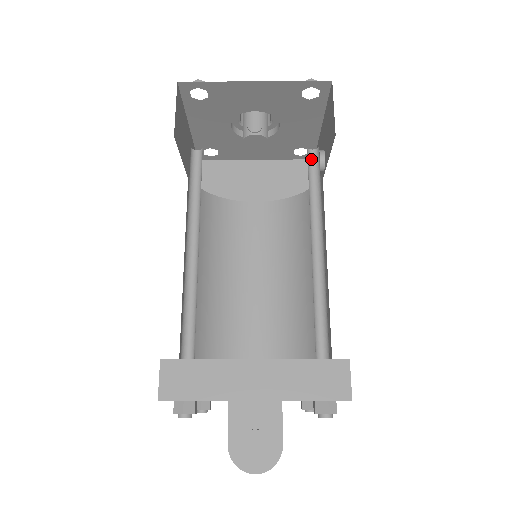
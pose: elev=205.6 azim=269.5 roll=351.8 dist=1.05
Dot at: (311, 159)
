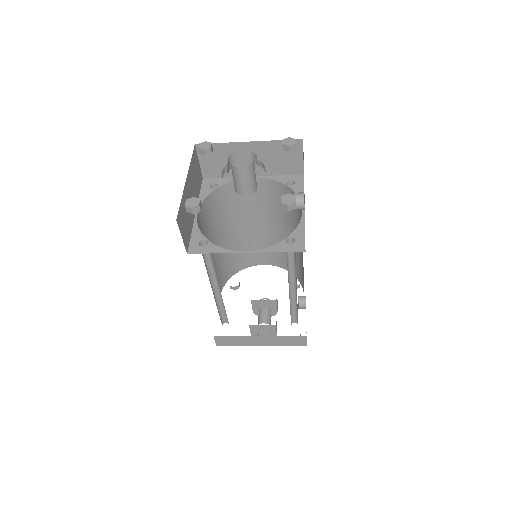
Dot at: (289, 243)
